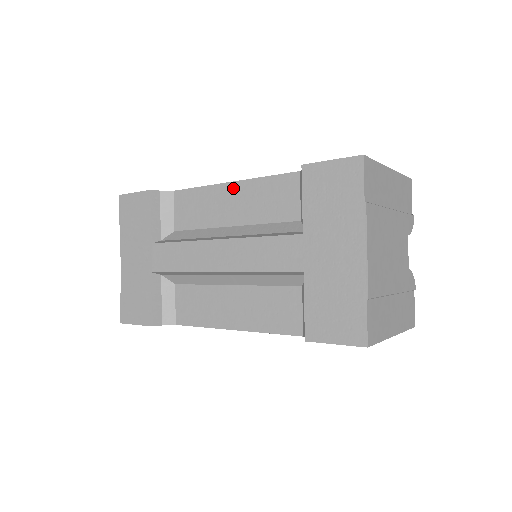
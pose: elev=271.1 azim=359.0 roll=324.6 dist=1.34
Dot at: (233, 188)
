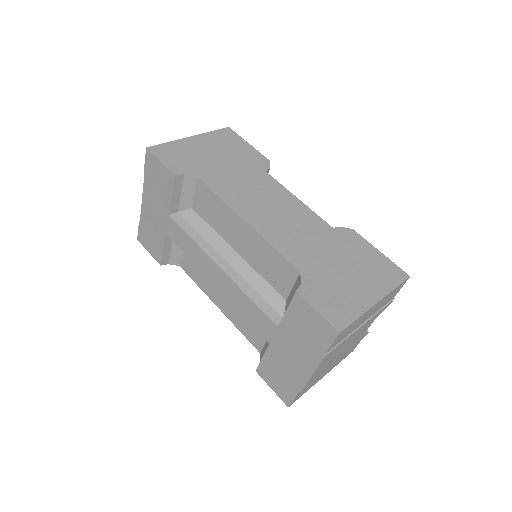
Dot at: (246, 228)
